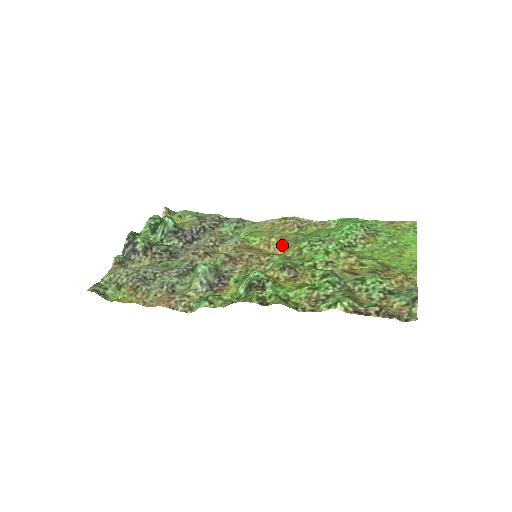
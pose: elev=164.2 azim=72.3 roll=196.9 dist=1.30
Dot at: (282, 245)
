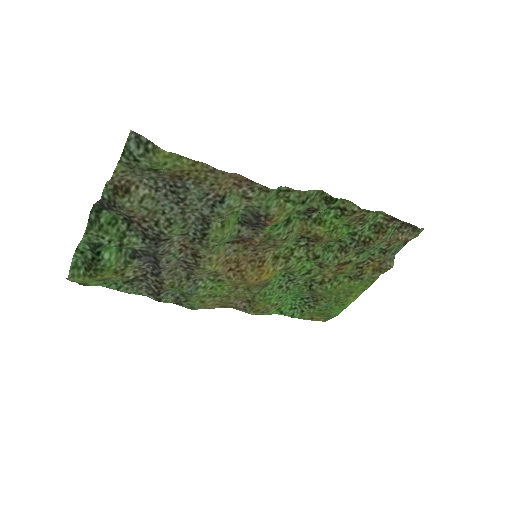
Dot at: (257, 283)
